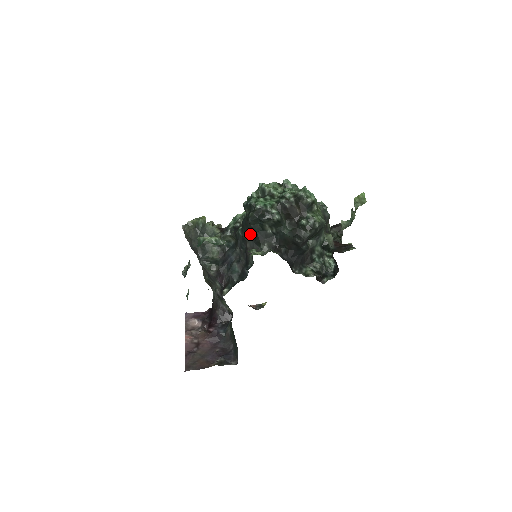
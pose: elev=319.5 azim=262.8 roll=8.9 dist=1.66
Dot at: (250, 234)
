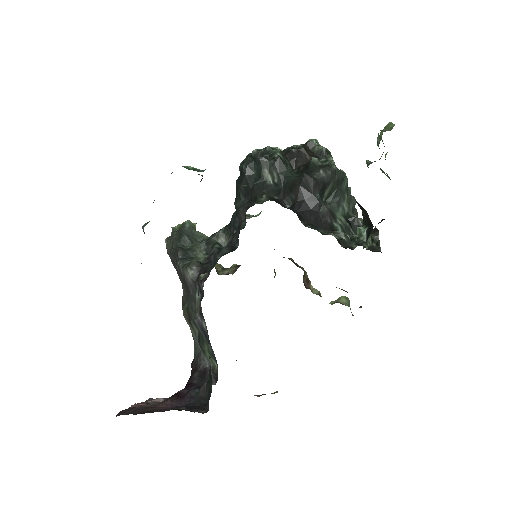
Dot at: (245, 194)
